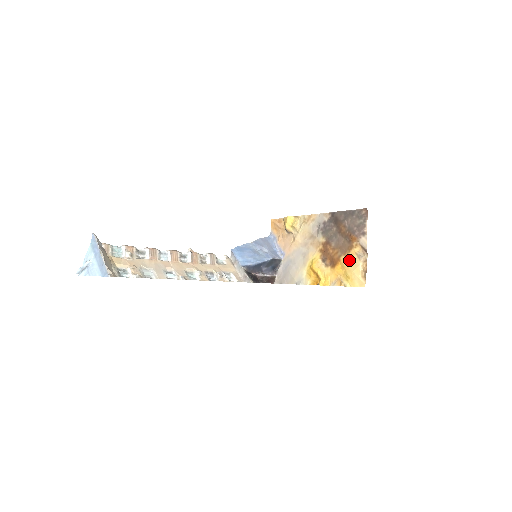
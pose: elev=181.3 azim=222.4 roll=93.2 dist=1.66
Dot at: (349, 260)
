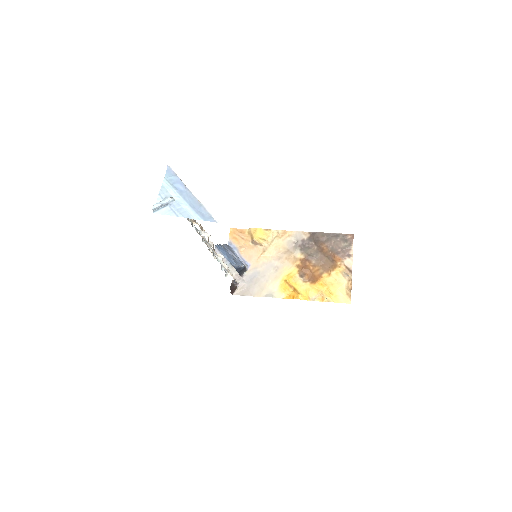
Dot at: (333, 278)
